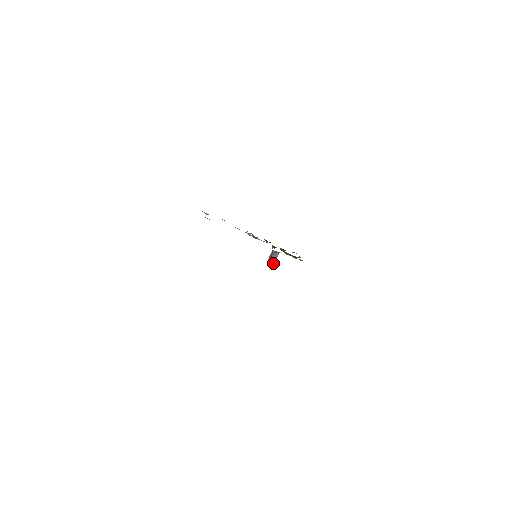
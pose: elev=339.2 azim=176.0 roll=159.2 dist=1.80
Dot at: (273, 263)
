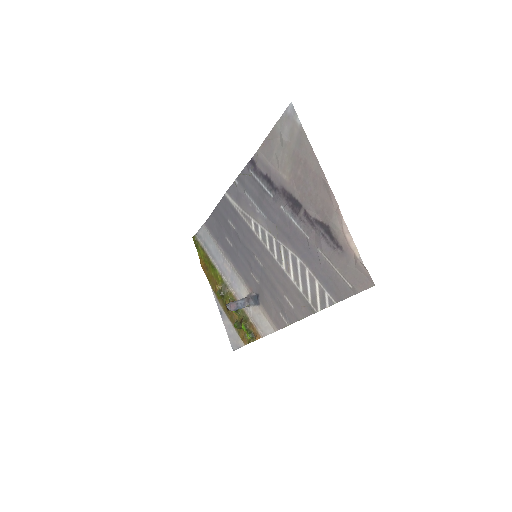
Dot at: (234, 308)
